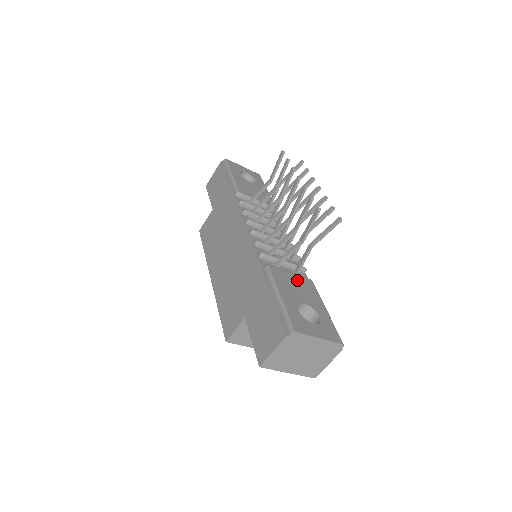
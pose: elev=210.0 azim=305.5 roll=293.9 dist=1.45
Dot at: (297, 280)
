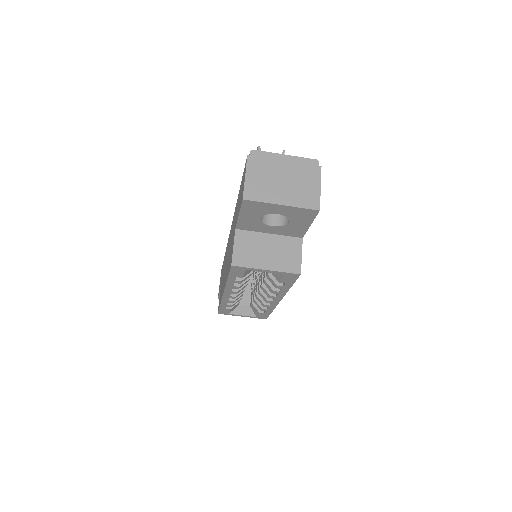
Dot at: occluded
